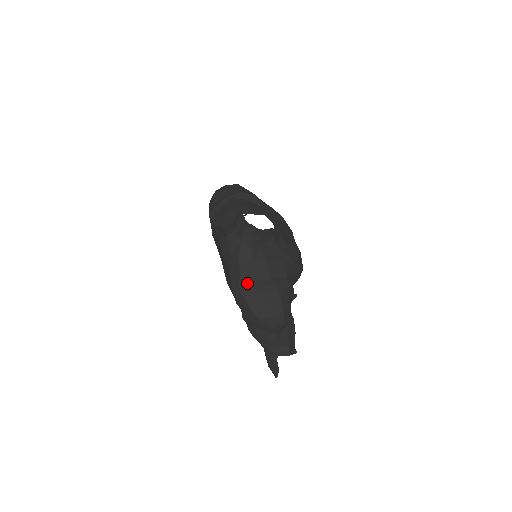
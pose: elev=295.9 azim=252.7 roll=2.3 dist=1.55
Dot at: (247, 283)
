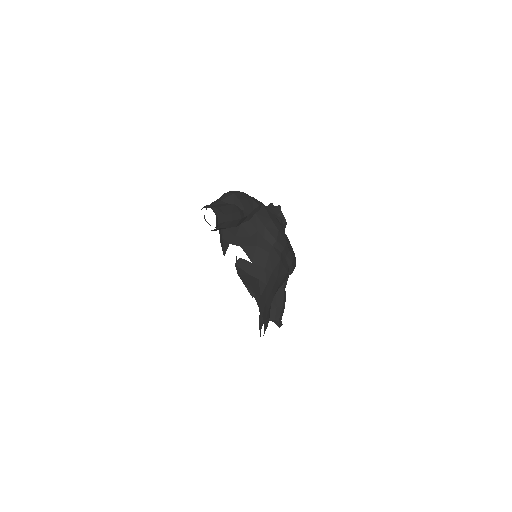
Dot at: occluded
